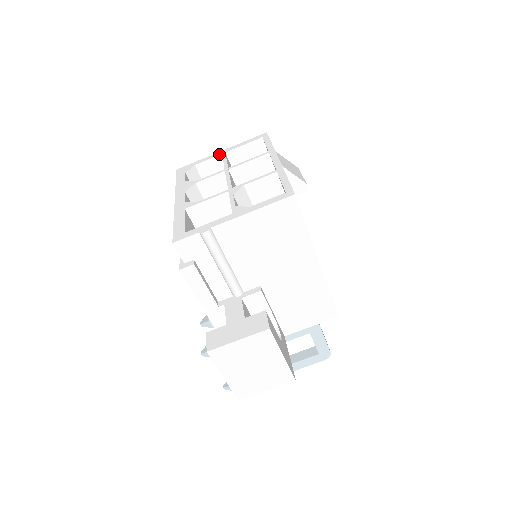
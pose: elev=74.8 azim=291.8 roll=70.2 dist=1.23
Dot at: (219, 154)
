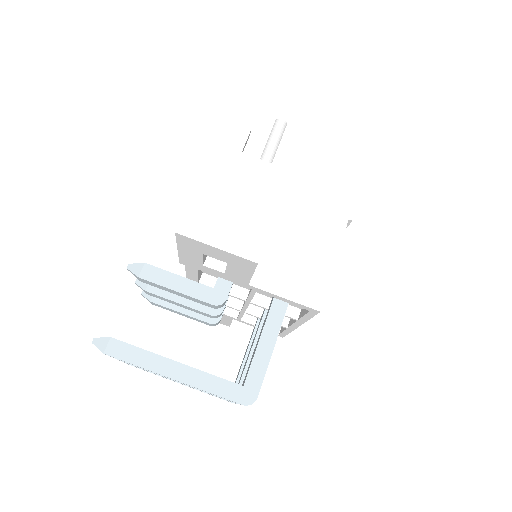
Dot at: occluded
